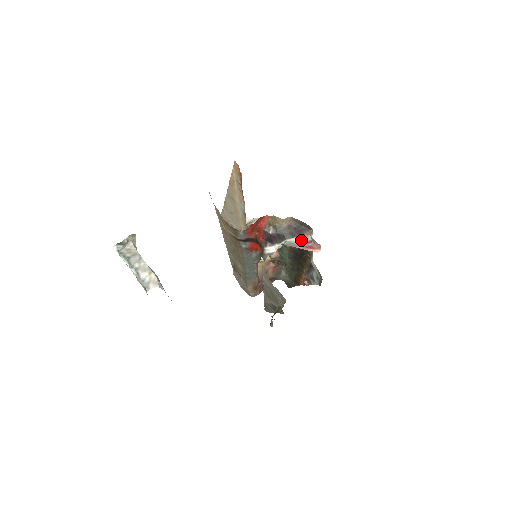
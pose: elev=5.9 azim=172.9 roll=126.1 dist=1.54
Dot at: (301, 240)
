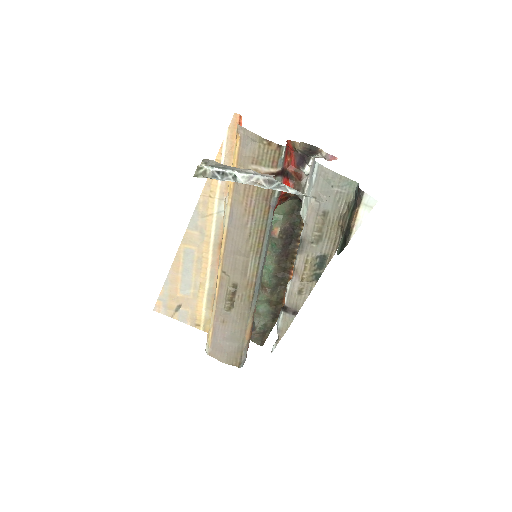
Dot at: (320, 156)
